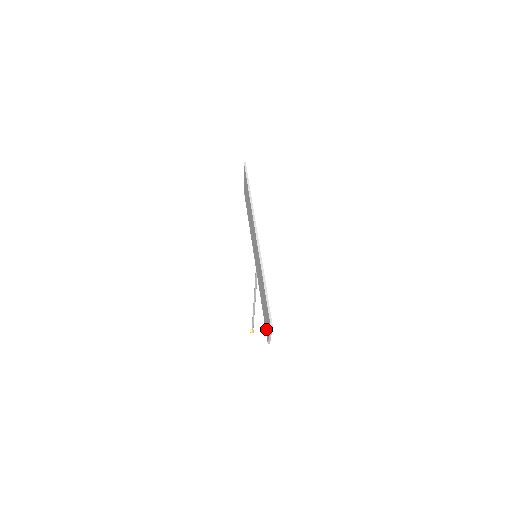
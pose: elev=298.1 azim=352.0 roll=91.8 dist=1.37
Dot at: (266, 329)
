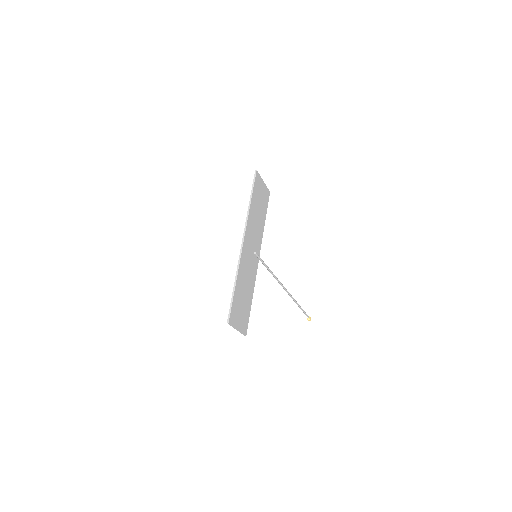
Dot at: (243, 323)
